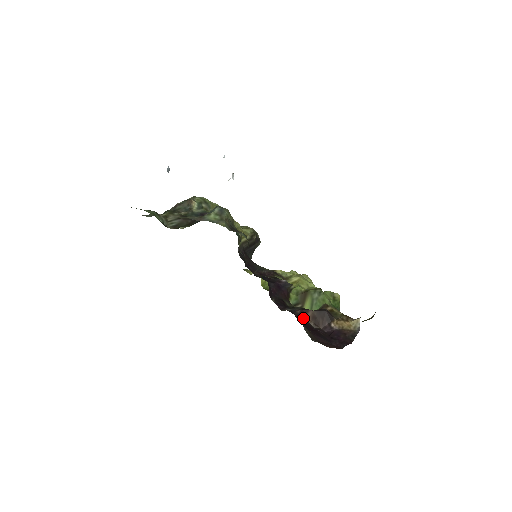
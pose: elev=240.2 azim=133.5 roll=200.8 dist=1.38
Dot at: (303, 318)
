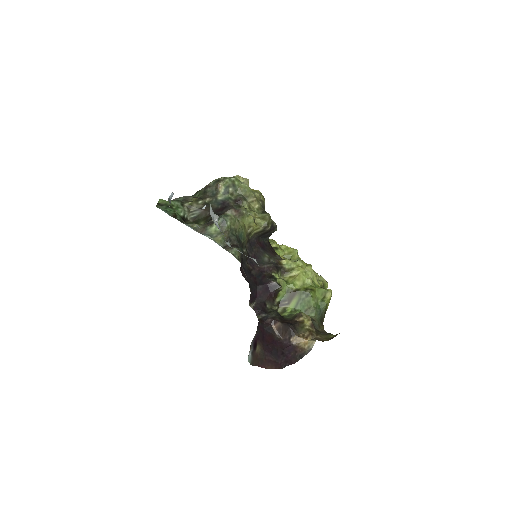
Dot at: (270, 328)
